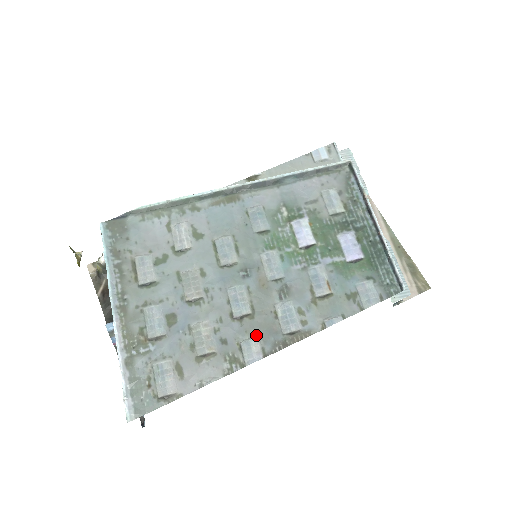
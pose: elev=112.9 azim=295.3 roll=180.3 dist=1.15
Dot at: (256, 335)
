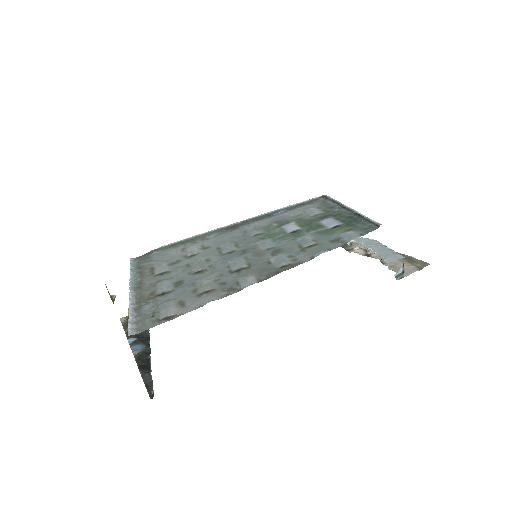
Dot at: (252, 275)
